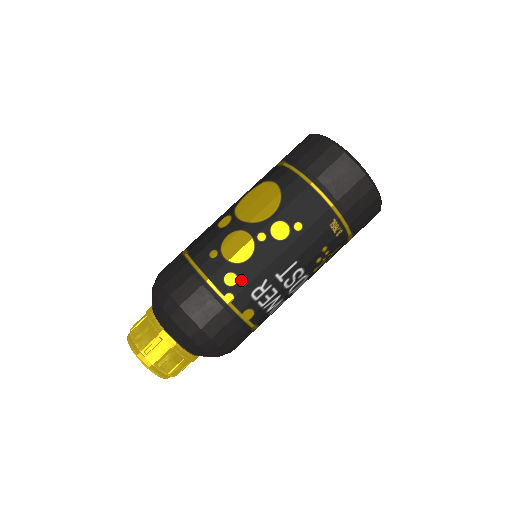
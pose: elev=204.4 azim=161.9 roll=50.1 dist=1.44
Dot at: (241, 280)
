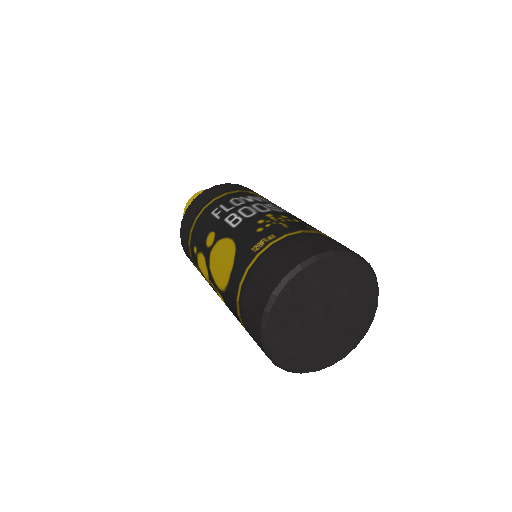
Dot at: occluded
